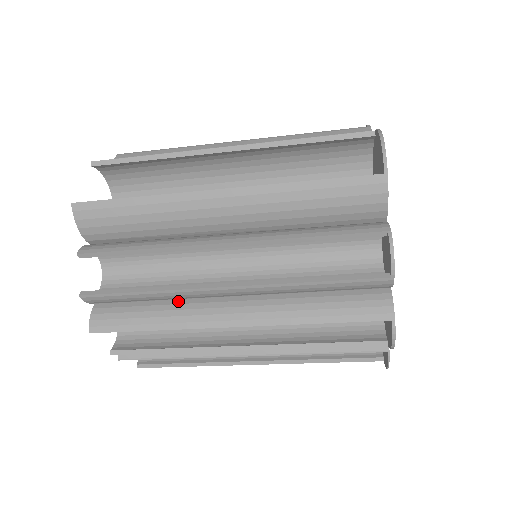
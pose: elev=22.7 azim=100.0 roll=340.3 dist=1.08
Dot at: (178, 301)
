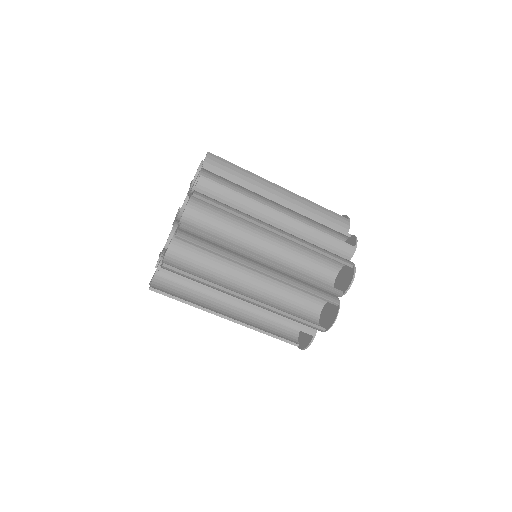
Dot at: occluded
